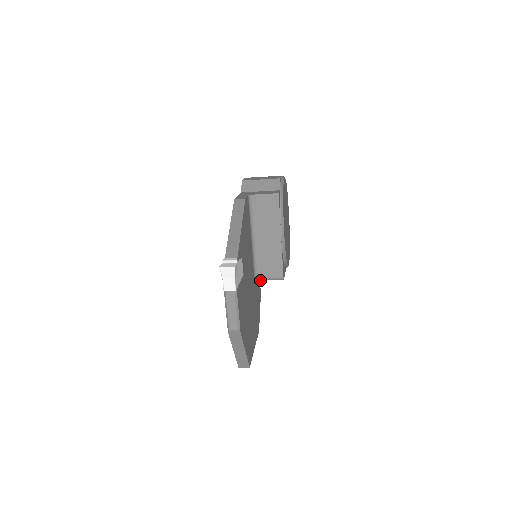
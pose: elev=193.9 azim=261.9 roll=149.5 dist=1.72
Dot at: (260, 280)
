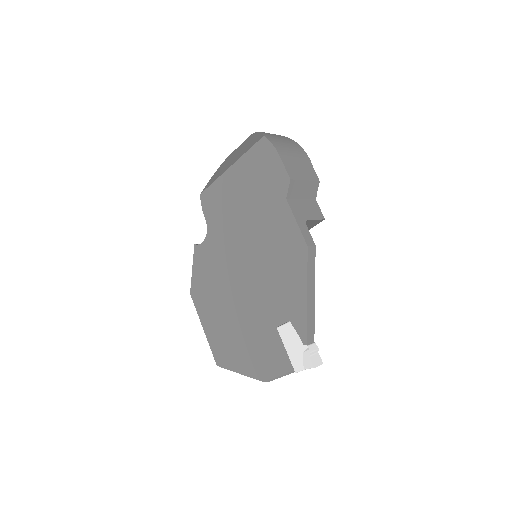
Dot at: occluded
